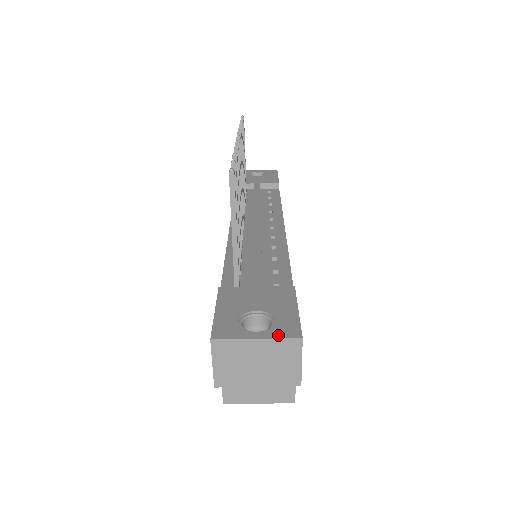
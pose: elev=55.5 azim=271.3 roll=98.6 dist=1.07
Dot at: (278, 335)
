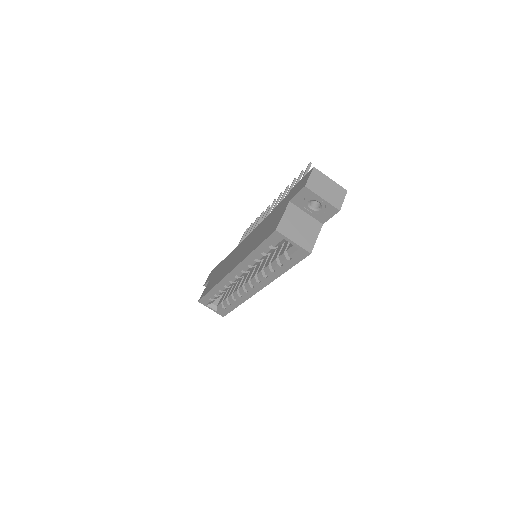
Dot at: (338, 186)
